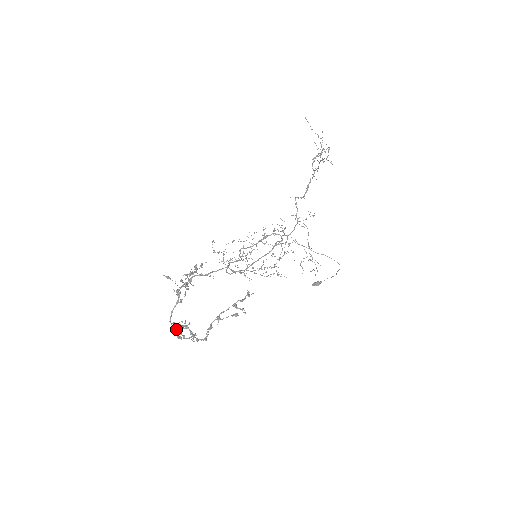
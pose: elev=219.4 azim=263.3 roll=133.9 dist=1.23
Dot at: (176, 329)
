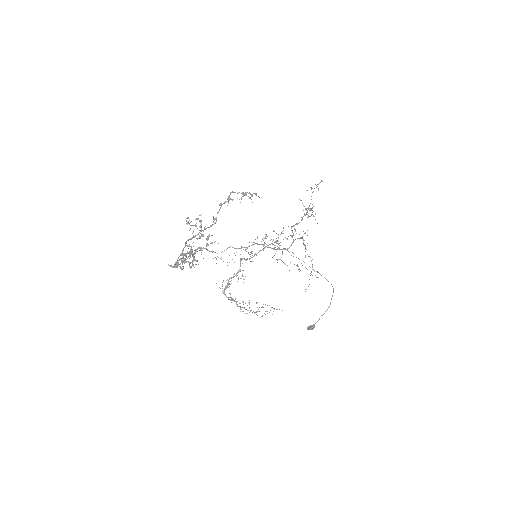
Dot at: (187, 217)
